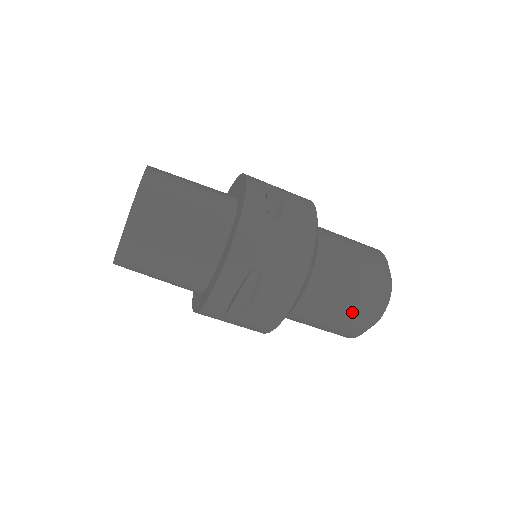
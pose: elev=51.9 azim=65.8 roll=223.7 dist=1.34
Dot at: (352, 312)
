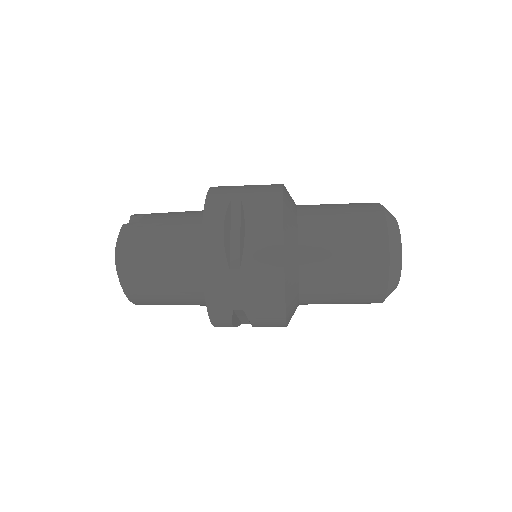
Dot at: (357, 299)
